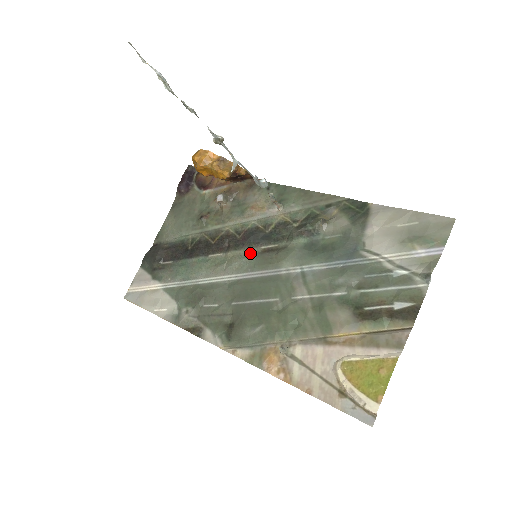
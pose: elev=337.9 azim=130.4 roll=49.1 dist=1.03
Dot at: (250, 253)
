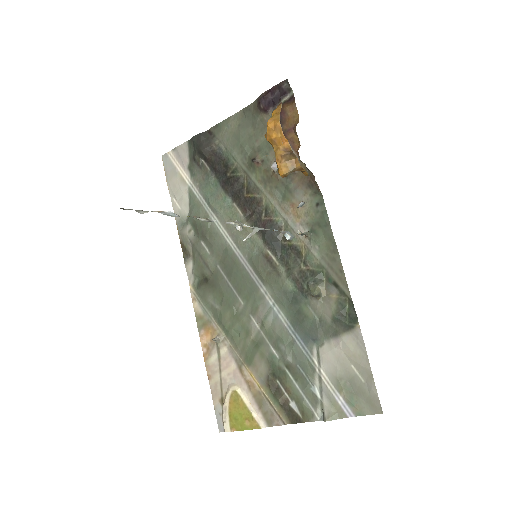
Dot at: (257, 244)
